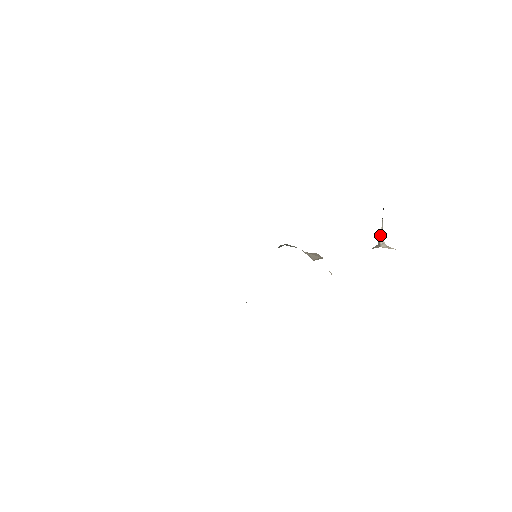
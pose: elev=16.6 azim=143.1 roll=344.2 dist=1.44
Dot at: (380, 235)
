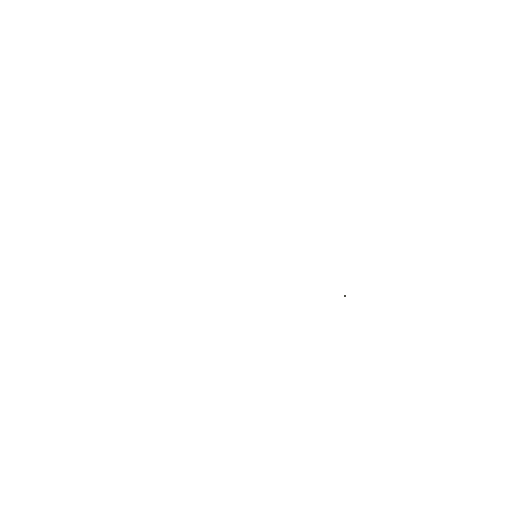
Dot at: (345, 295)
